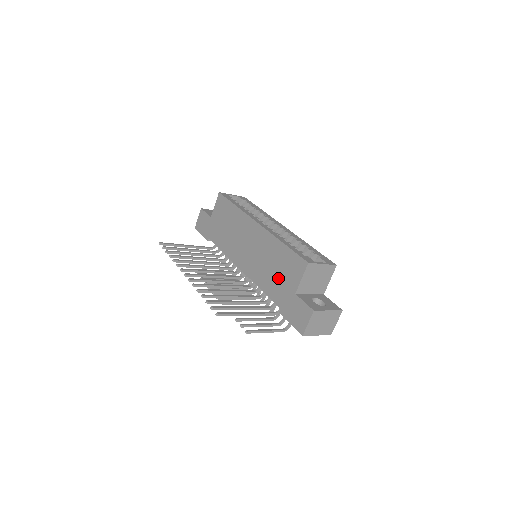
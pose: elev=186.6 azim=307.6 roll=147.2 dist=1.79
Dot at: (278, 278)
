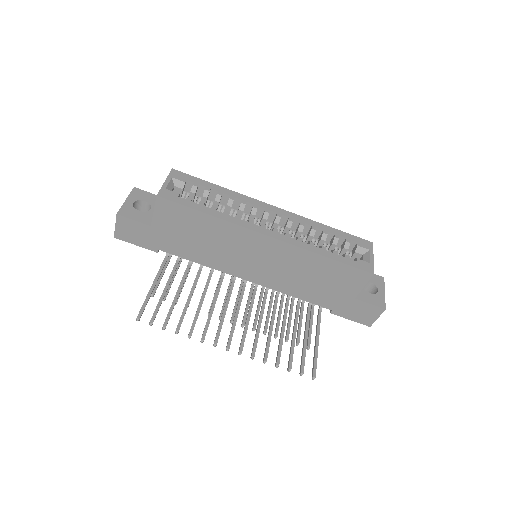
Dot at: (323, 287)
